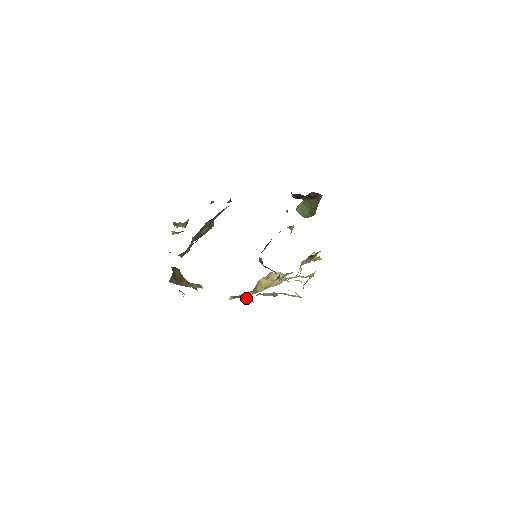
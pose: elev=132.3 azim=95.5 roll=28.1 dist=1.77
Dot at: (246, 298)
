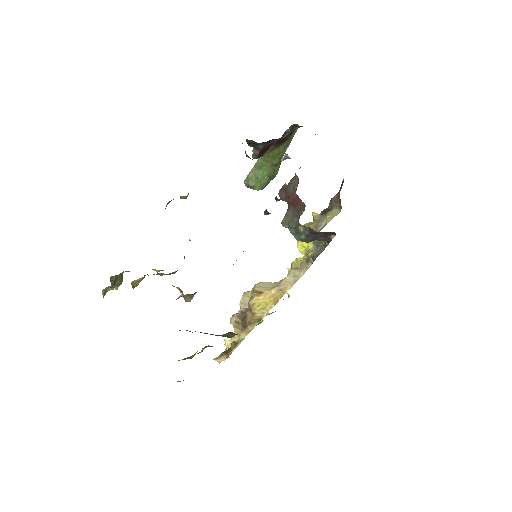
Dot at: occluded
